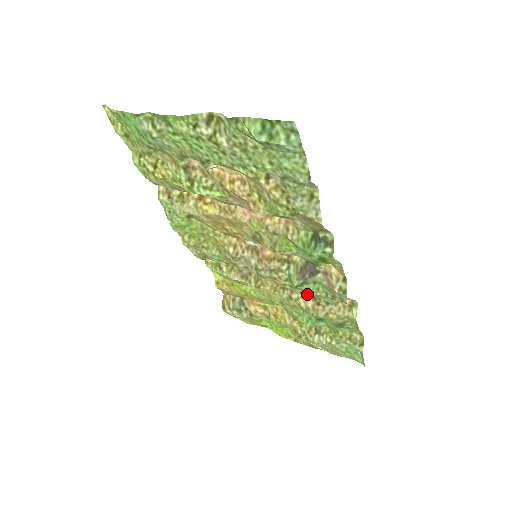
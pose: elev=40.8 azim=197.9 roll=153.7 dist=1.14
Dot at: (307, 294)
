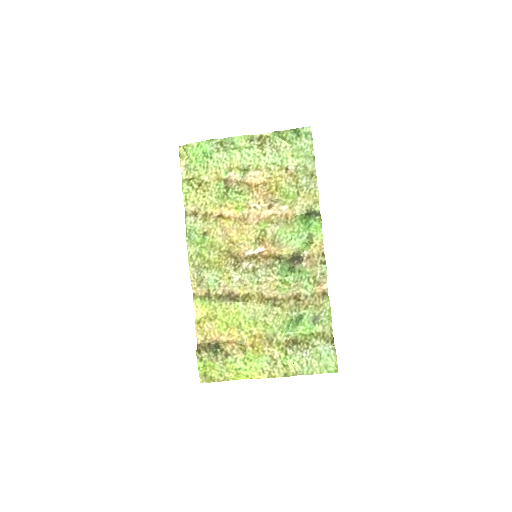
Dot at: (288, 298)
